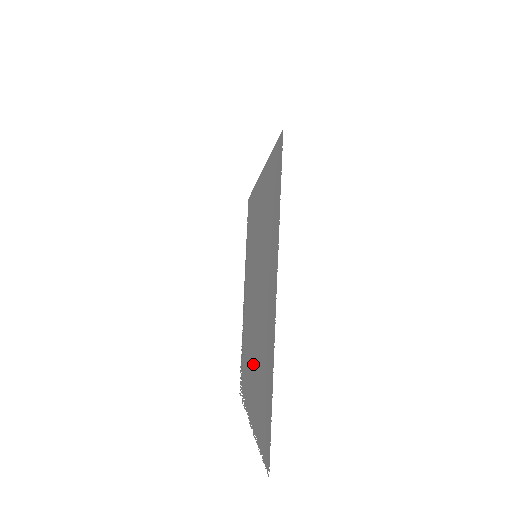
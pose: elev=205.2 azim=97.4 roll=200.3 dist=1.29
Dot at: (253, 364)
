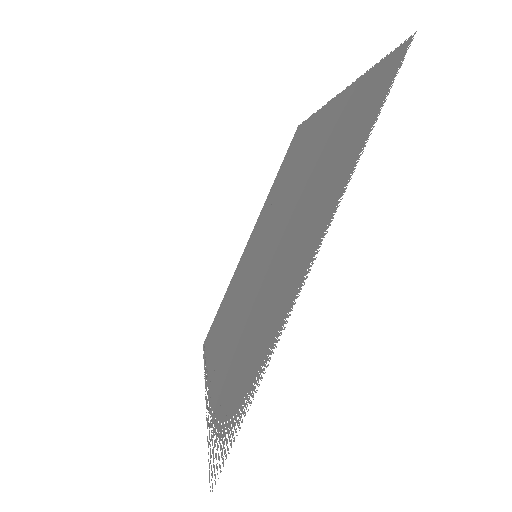
Dot at: (290, 245)
